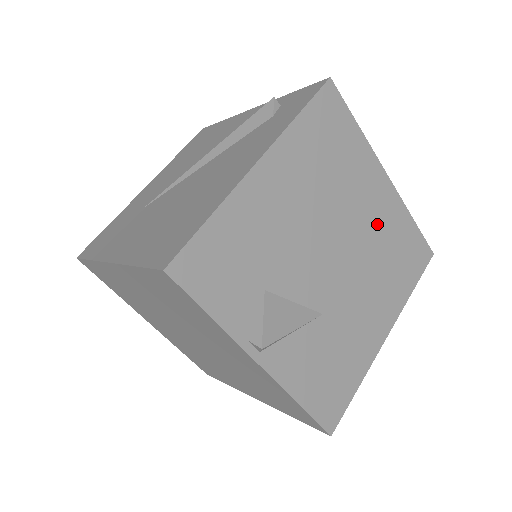
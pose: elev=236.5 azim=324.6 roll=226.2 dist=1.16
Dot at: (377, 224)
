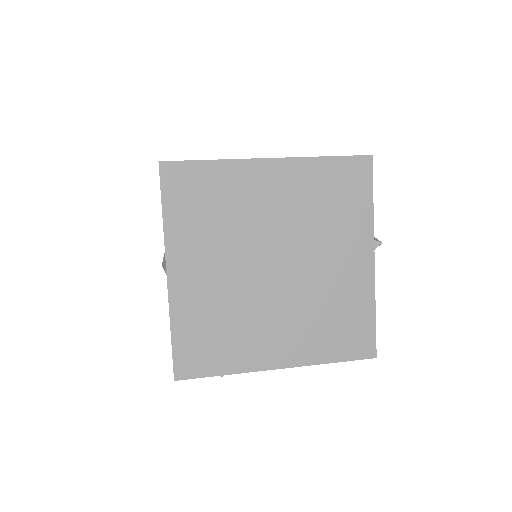
Dot at: occluded
